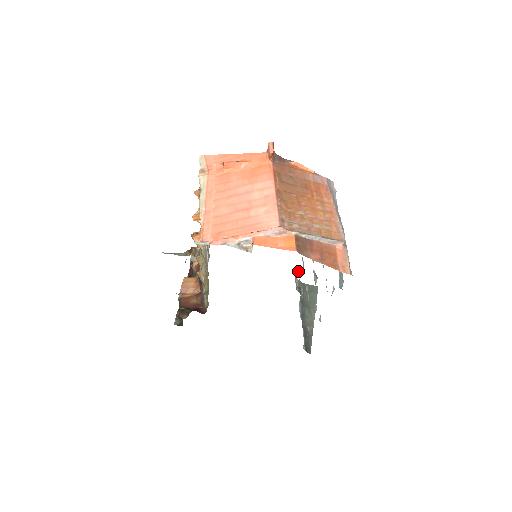
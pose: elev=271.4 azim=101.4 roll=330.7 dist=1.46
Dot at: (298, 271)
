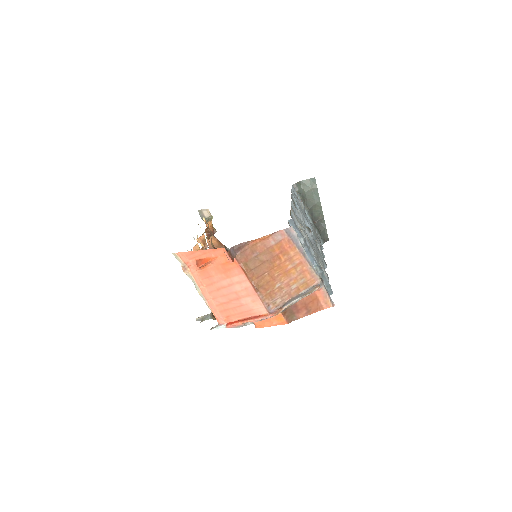
Dot at: (292, 191)
